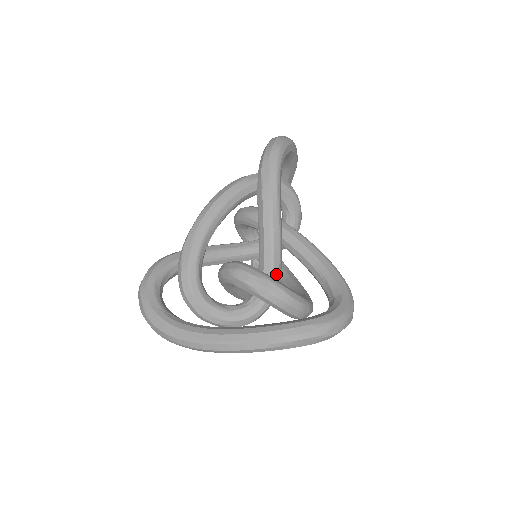
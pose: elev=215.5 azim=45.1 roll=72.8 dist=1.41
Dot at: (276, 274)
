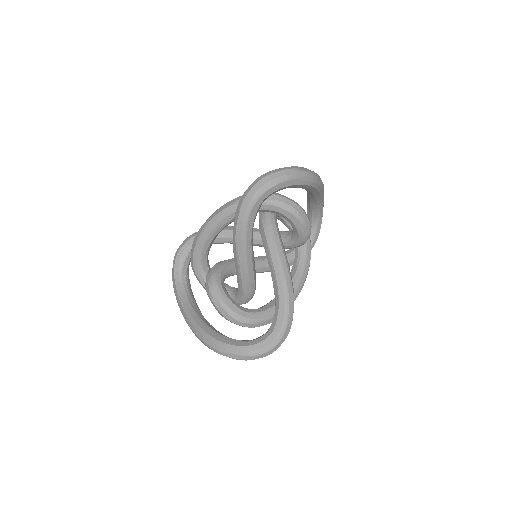
Dot at: (246, 288)
